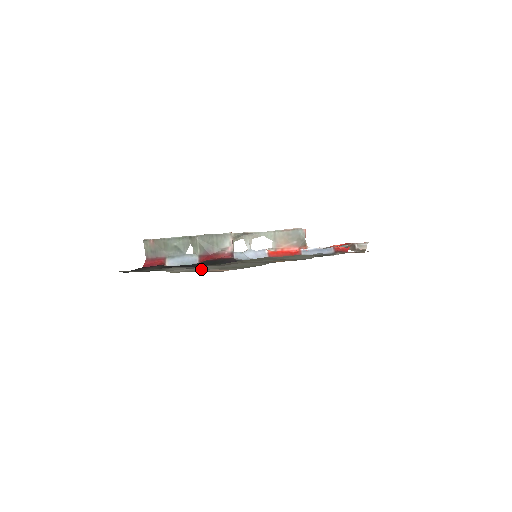
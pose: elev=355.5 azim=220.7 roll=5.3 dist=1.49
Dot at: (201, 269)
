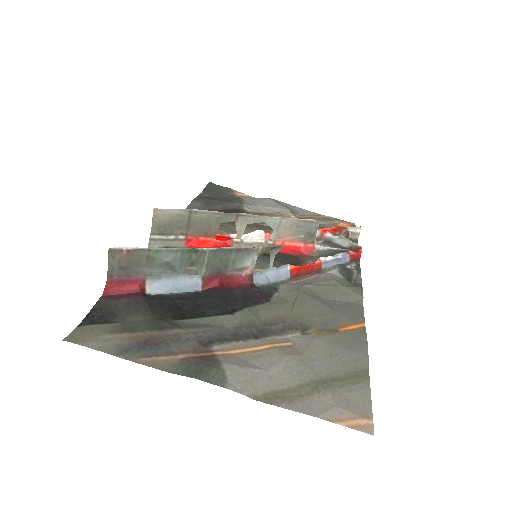
Dot at: (290, 380)
